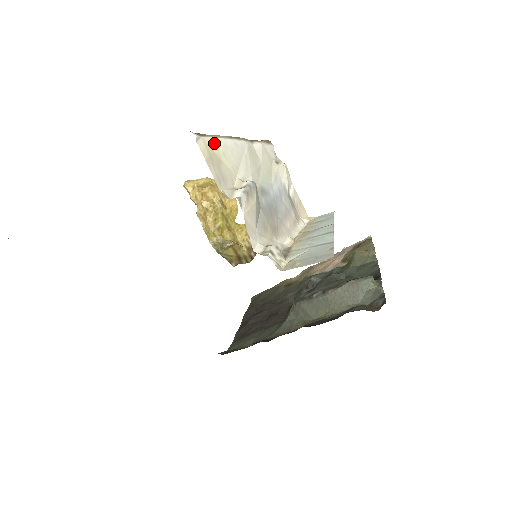
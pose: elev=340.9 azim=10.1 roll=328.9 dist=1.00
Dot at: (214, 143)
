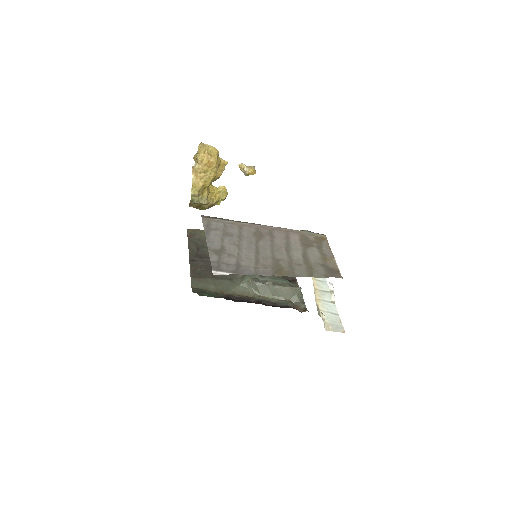
Dot at: occluded
